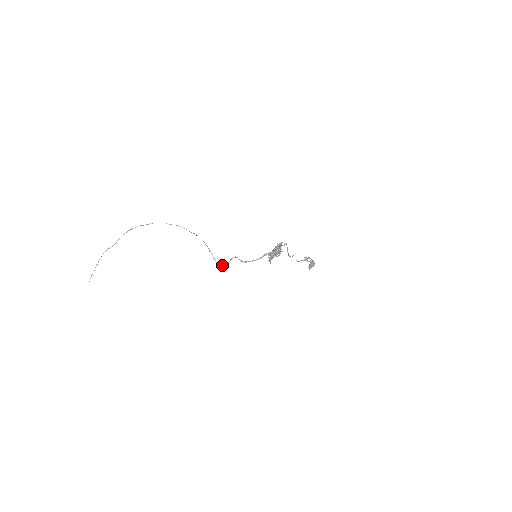
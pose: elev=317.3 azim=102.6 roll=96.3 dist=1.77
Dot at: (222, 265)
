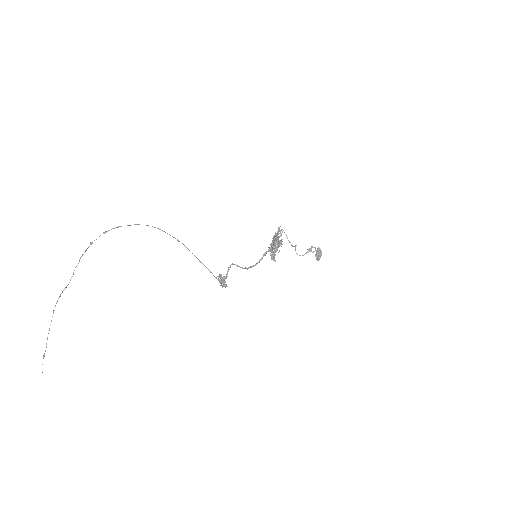
Dot at: (220, 280)
